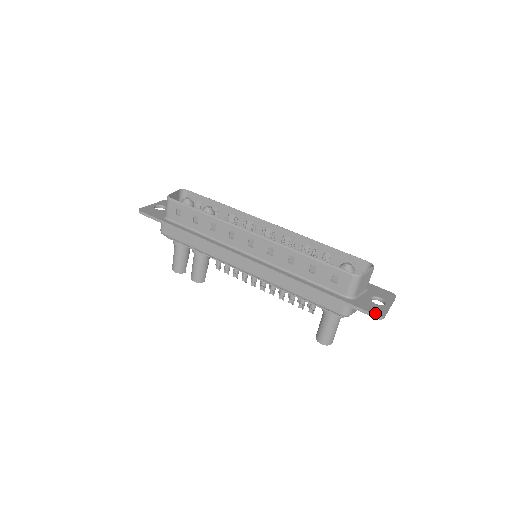
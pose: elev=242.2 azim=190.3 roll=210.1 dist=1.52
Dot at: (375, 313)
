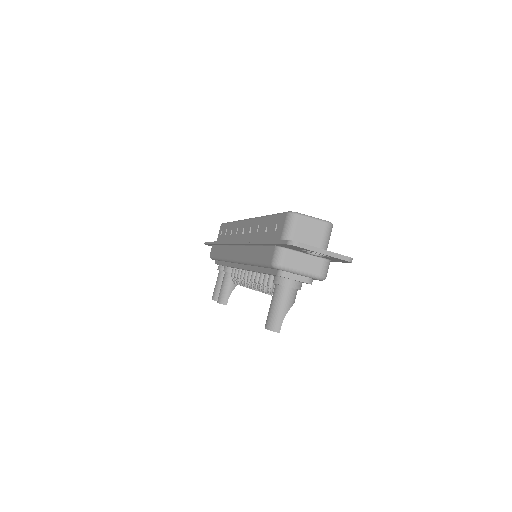
Dot at: (289, 240)
